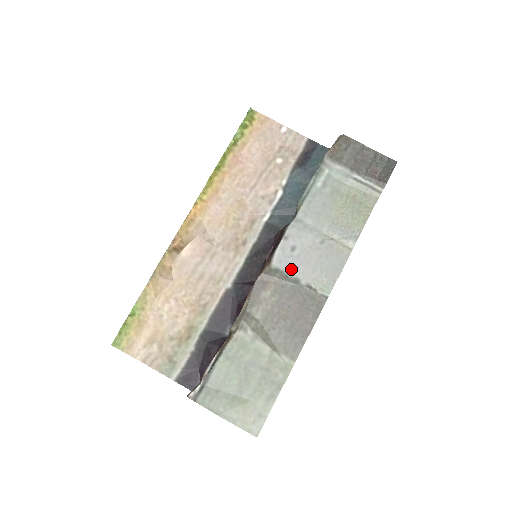
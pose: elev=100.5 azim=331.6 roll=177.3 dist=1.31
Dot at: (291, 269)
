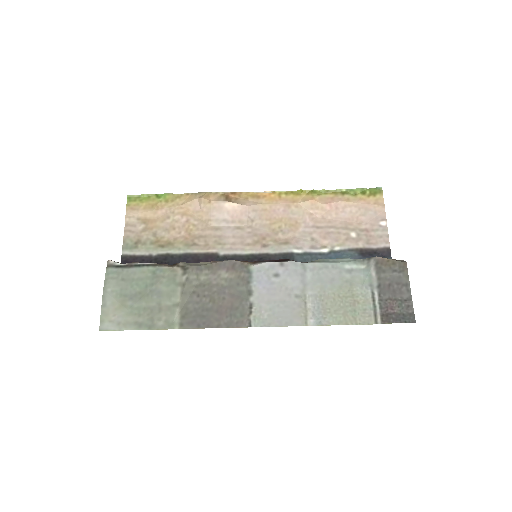
Dot at: (258, 283)
